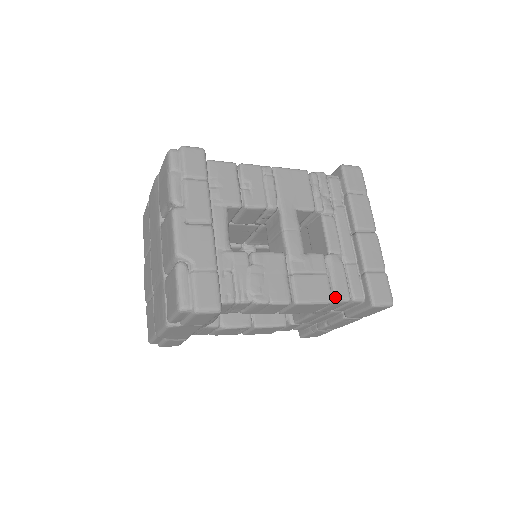
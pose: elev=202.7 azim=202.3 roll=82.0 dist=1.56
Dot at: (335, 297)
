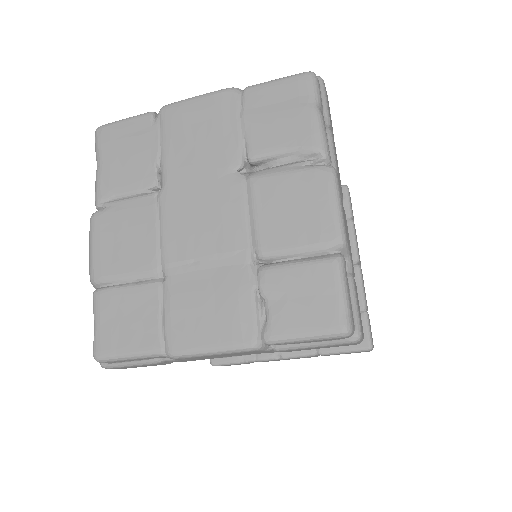
Dot at: occluded
